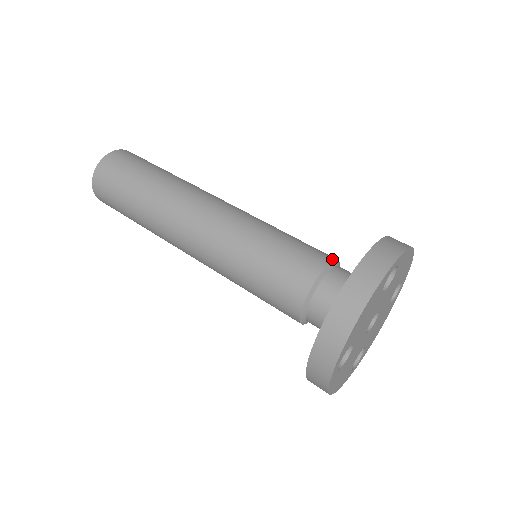
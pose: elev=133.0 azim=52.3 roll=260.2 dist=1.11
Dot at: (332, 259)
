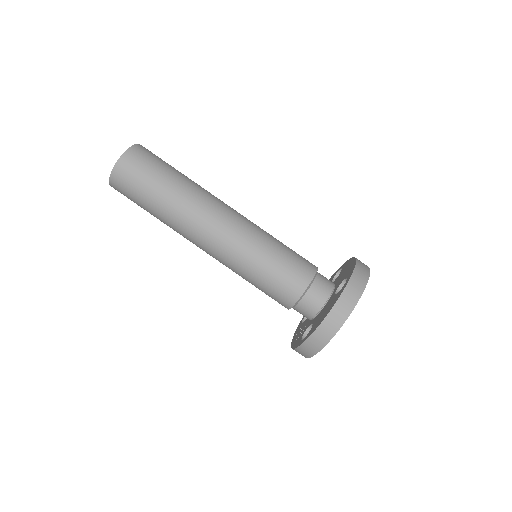
Dot at: (315, 271)
